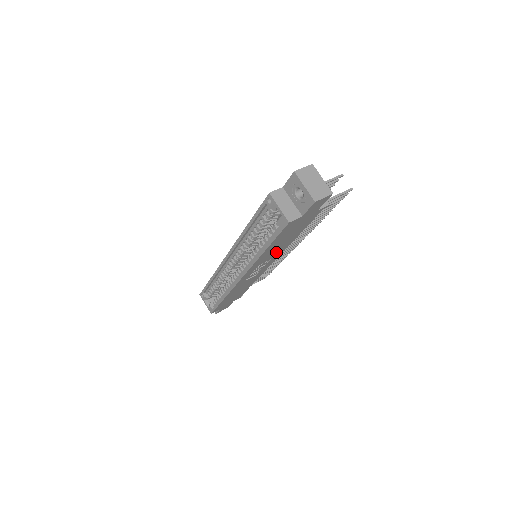
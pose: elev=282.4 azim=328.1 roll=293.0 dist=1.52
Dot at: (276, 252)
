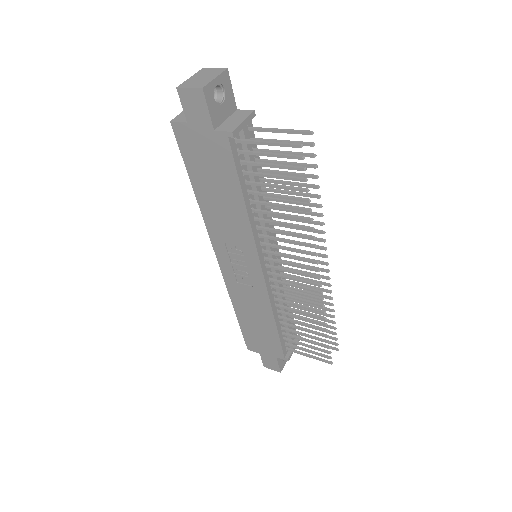
Dot at: (235, 228)
